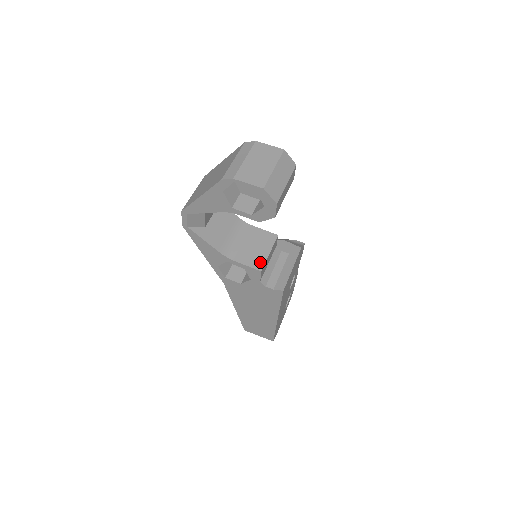
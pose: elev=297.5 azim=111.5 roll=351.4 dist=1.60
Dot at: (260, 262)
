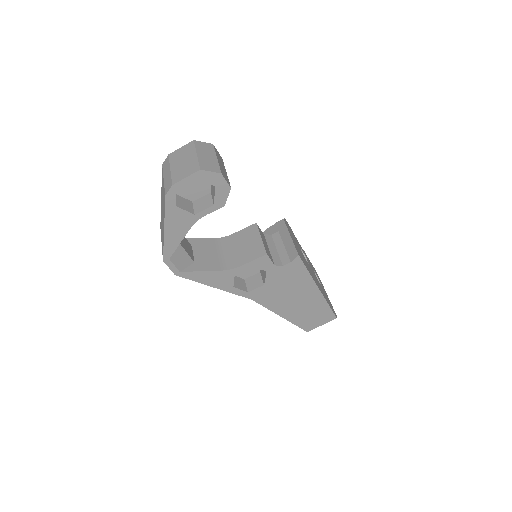
Dot at: (260, 250)
